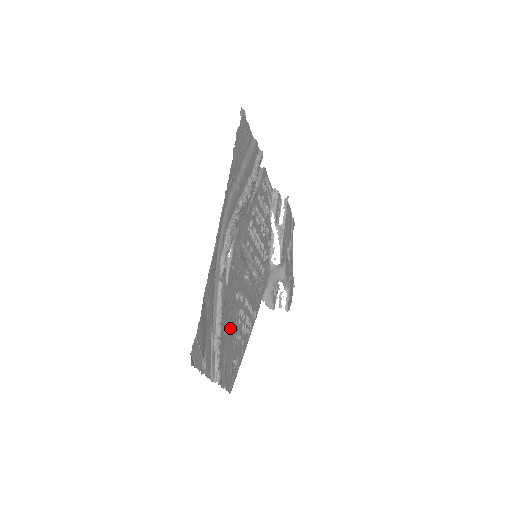
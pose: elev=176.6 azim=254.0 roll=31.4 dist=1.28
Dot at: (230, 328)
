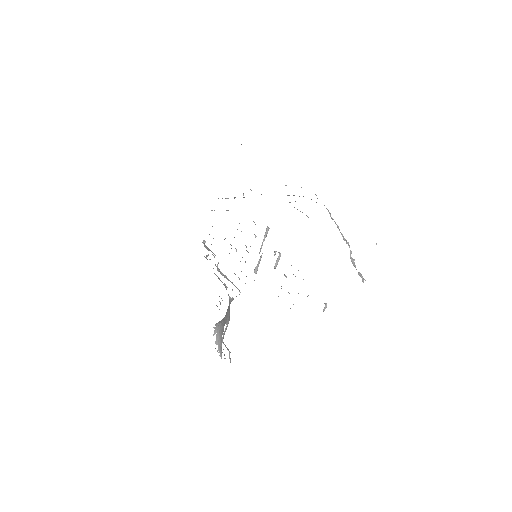
Dot at: occluded
